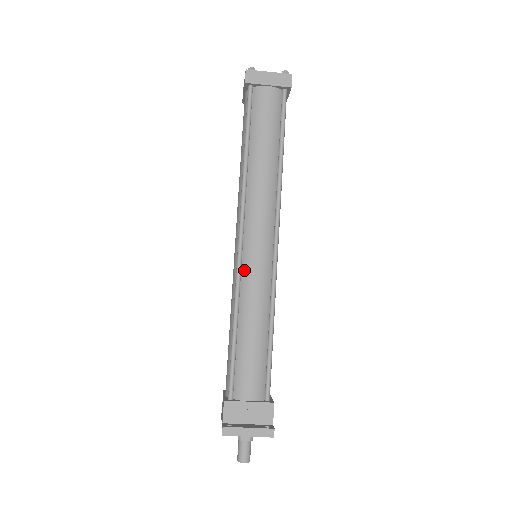
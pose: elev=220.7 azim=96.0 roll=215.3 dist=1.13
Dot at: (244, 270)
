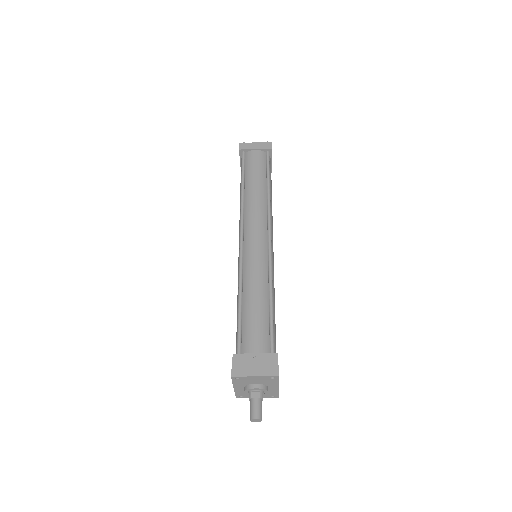
Dot at: (245, 259)
